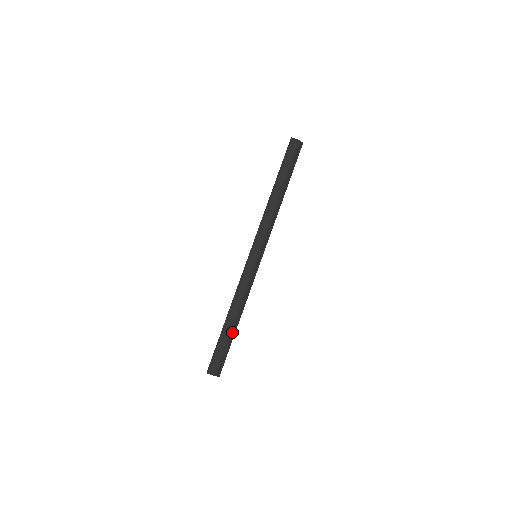
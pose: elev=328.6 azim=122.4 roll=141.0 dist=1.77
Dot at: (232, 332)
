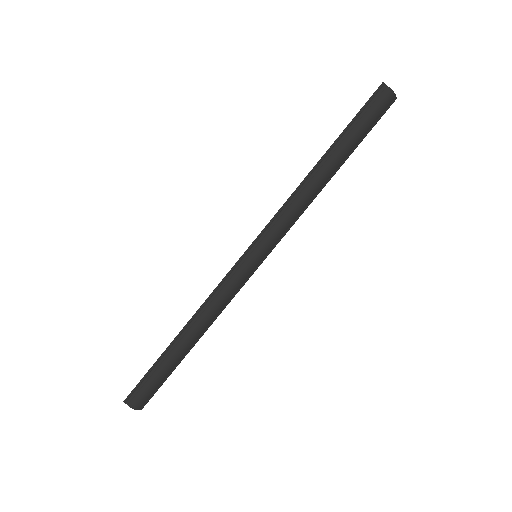
Dot at: (181, 356)
